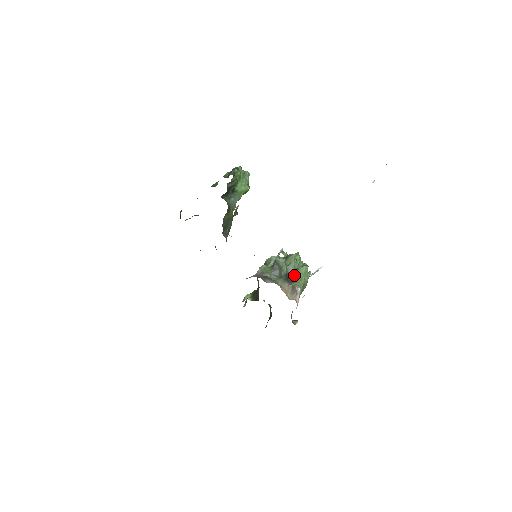
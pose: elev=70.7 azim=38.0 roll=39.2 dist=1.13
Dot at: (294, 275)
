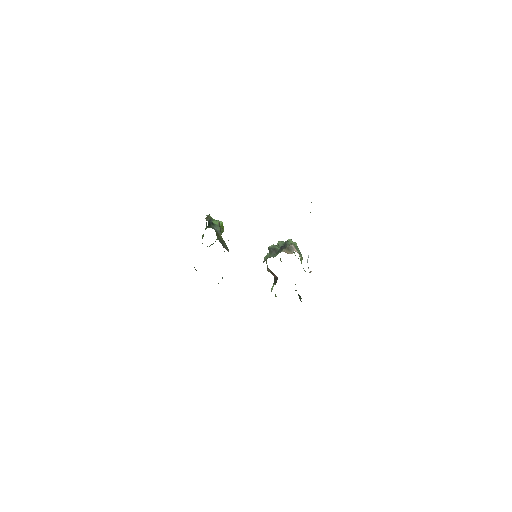
Dot at: occluded
